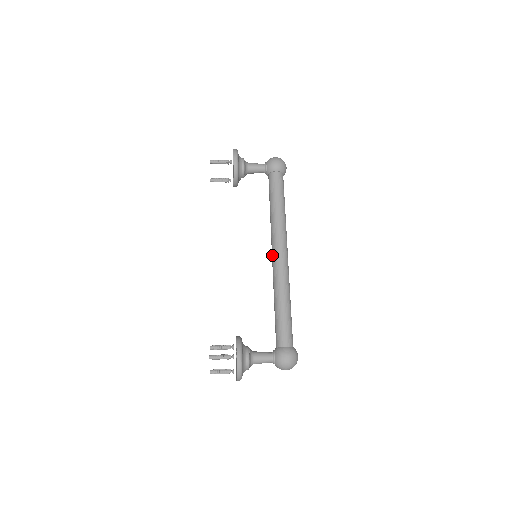
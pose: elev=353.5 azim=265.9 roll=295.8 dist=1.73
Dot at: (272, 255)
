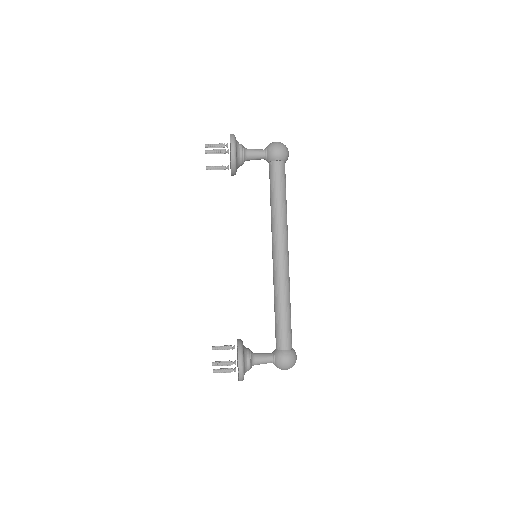
Dot at: (272, 255)
